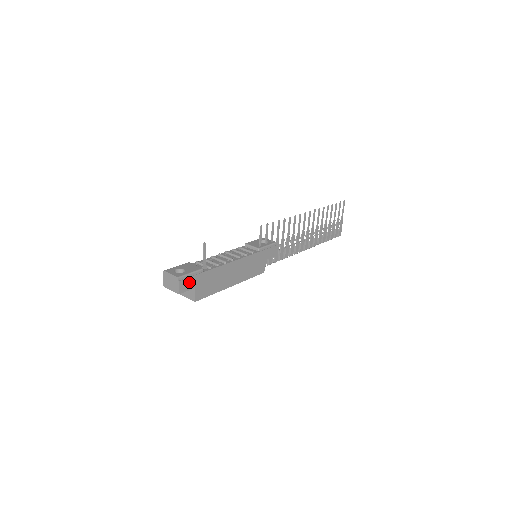
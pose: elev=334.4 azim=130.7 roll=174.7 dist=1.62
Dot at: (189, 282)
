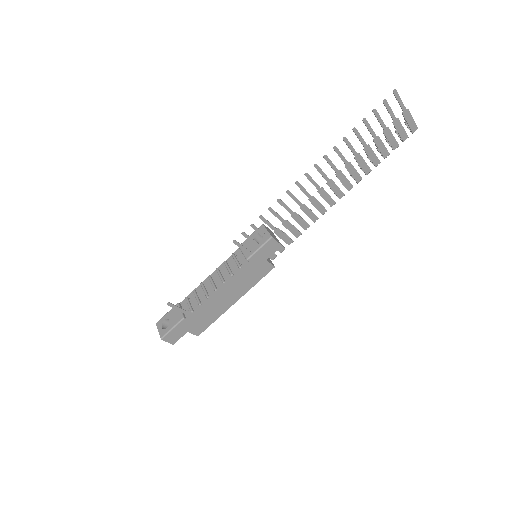
Dot at: (176, 334)
